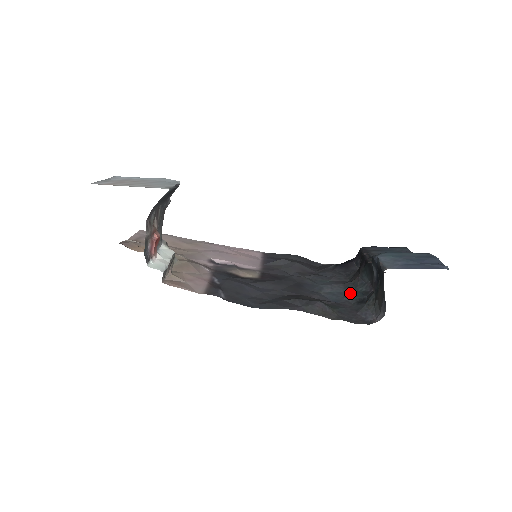
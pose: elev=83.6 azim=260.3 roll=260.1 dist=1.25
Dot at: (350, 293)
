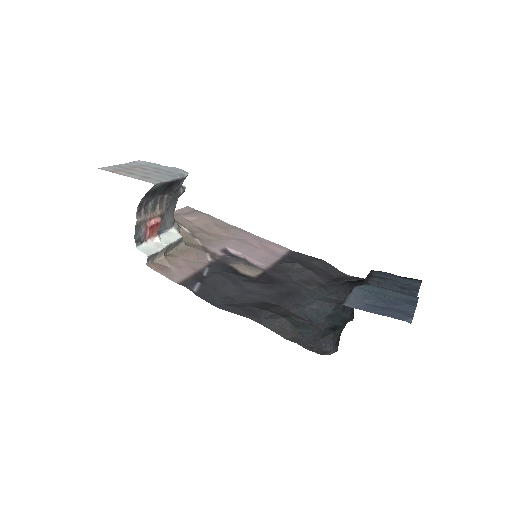
Dot at: (333, 316)
